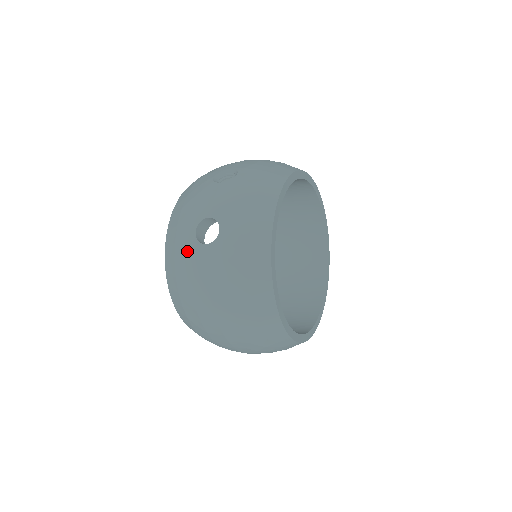
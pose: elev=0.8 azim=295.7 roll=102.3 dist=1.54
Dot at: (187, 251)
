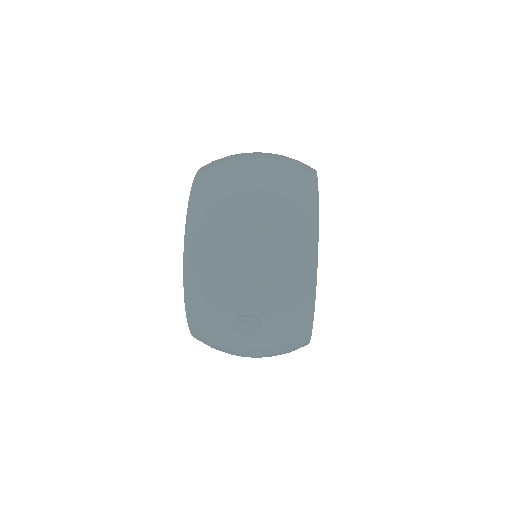
Dot at: occluded
